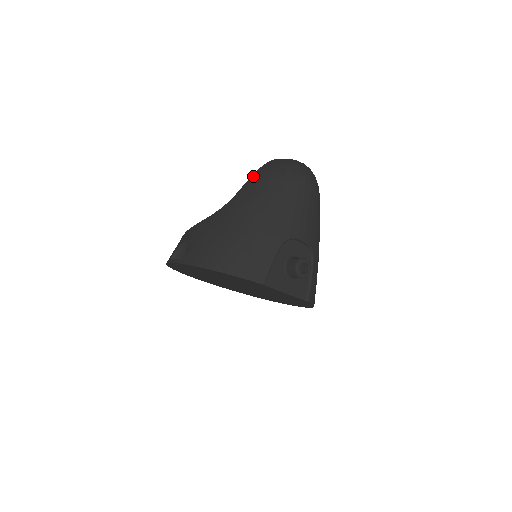
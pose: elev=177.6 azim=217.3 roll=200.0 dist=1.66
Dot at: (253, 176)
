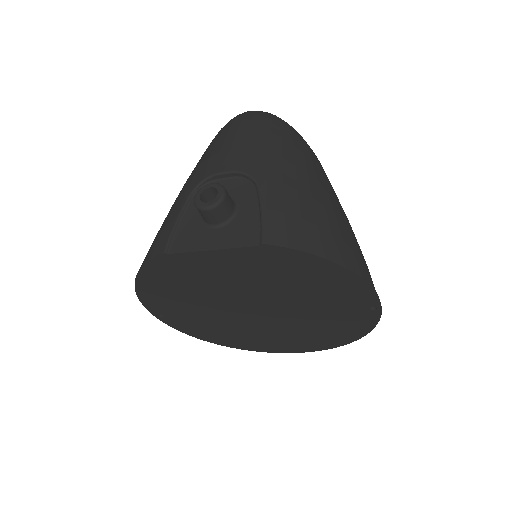
Dot at: occluded
